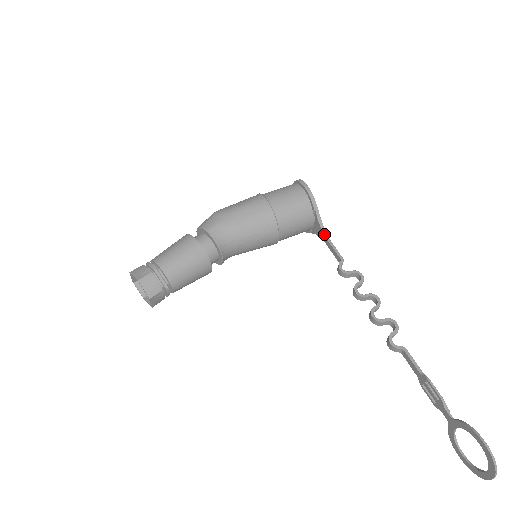
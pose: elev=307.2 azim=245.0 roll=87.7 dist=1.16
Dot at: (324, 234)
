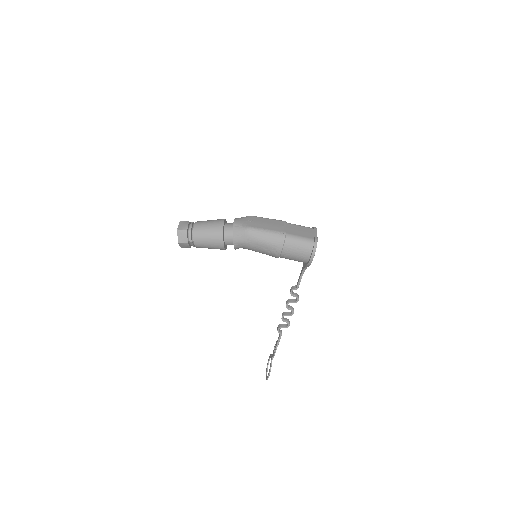
Dot at: (302, 272)
